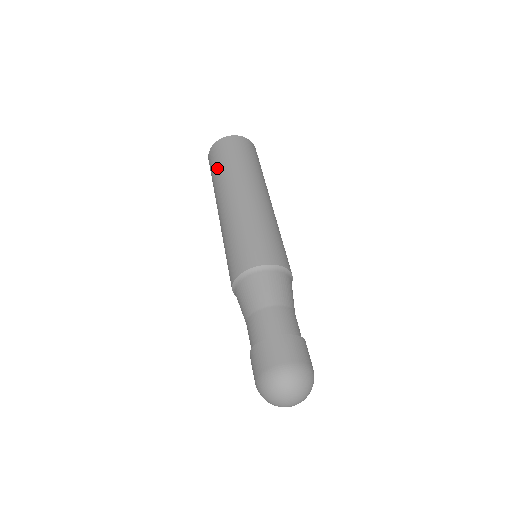
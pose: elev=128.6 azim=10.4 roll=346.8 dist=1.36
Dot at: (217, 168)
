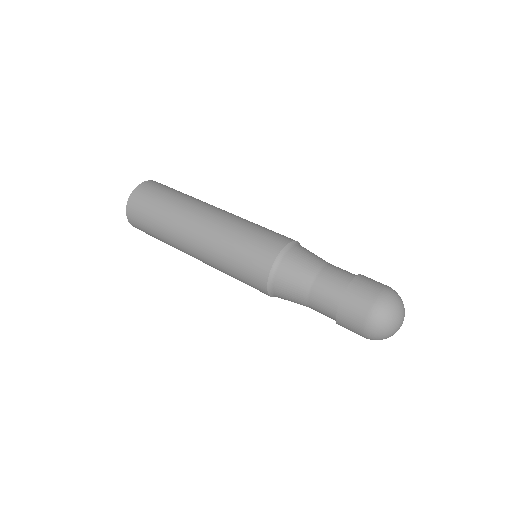
Dot at: (165, 197)
